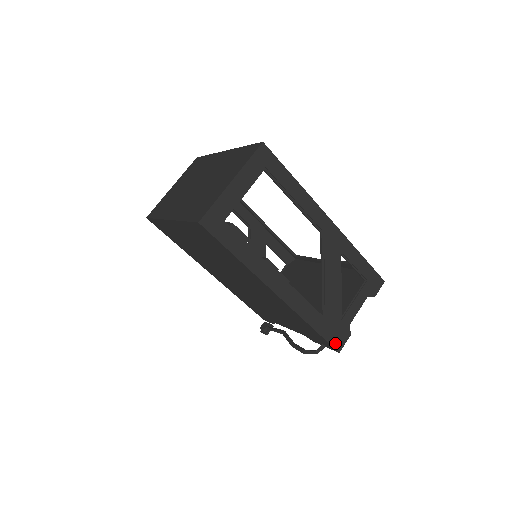
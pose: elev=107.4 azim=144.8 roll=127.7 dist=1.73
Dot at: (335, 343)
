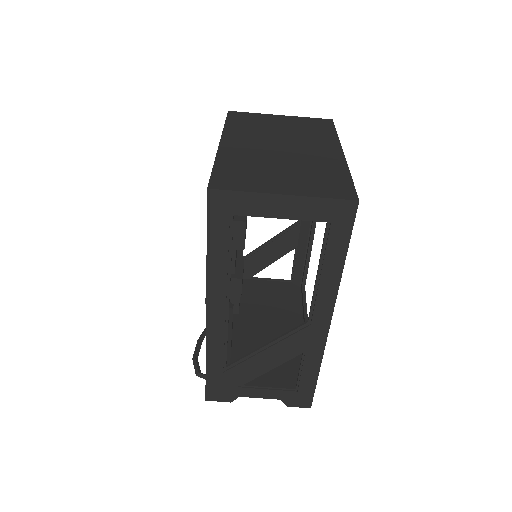
Dot at: (211, 392)
